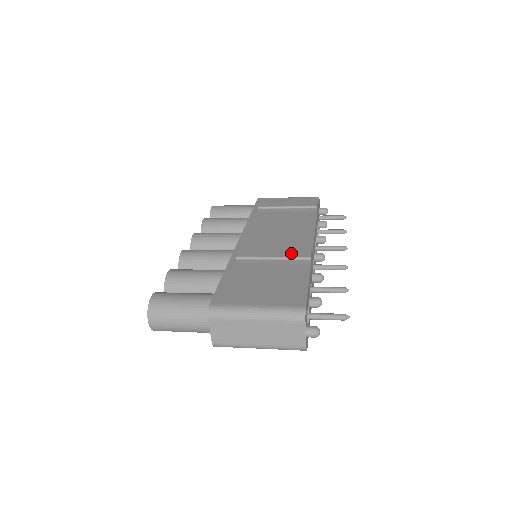
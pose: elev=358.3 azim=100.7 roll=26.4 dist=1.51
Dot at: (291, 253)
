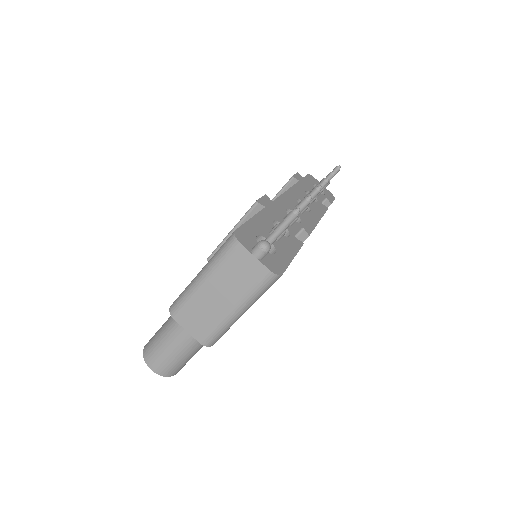
Dot at: occluded
